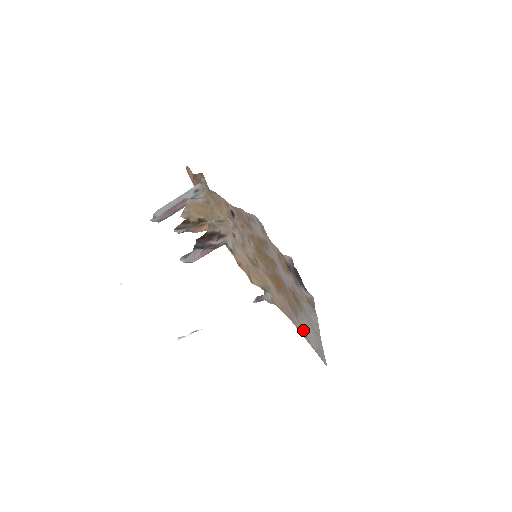
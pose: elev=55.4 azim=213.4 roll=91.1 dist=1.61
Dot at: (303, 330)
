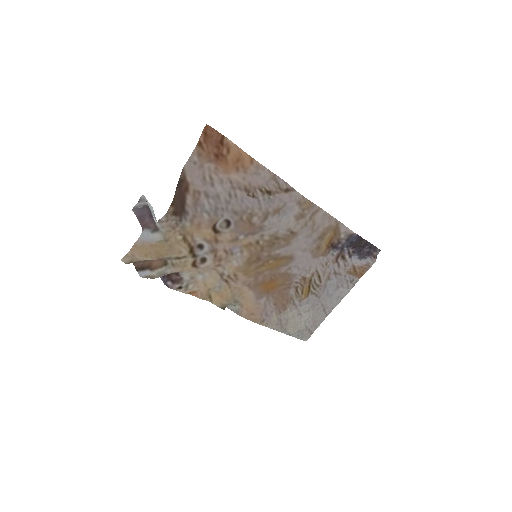
Dot at: (281, 323)
